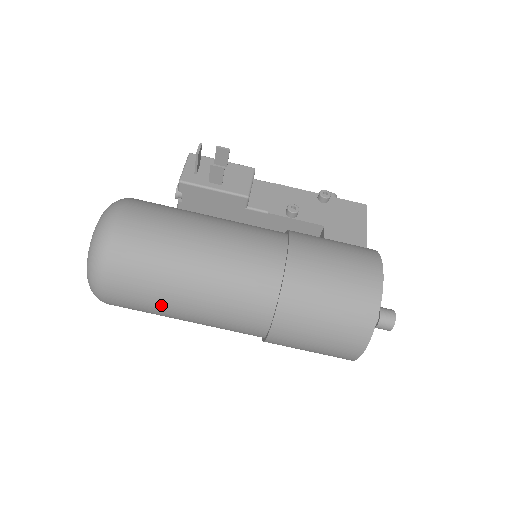
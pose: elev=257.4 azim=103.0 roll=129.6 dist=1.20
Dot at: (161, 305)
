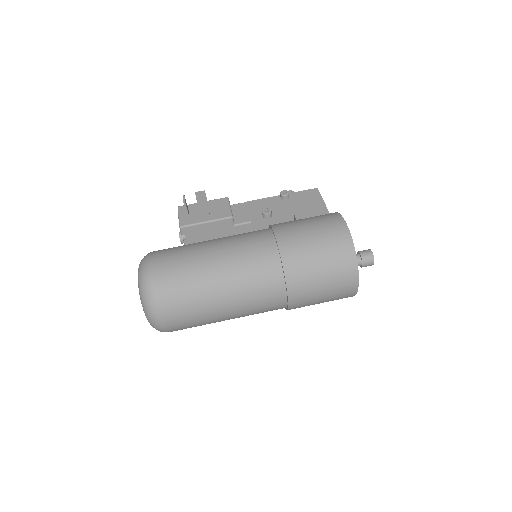
Dot at: (205, 312)
